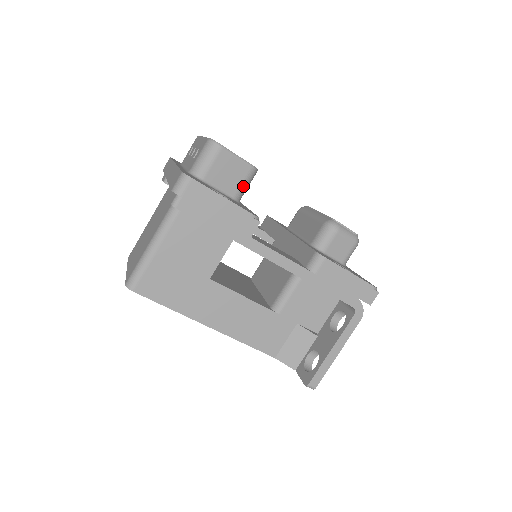
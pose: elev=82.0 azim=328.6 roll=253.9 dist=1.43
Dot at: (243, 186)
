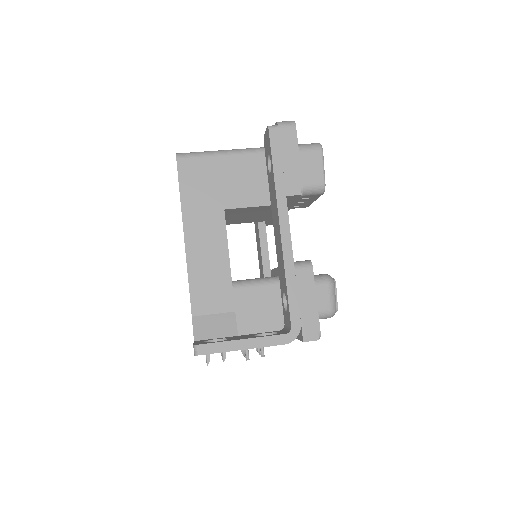
Dot at: (307, 187)
